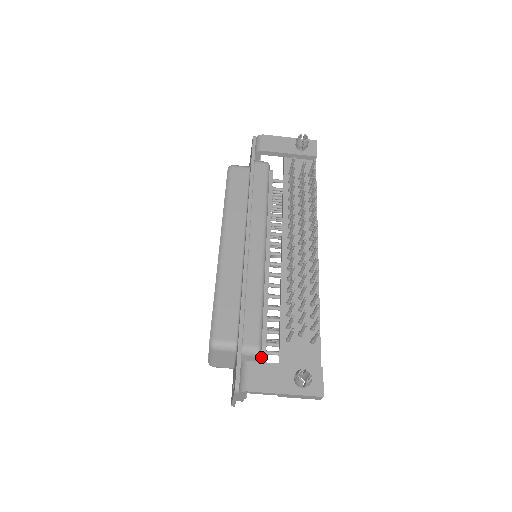
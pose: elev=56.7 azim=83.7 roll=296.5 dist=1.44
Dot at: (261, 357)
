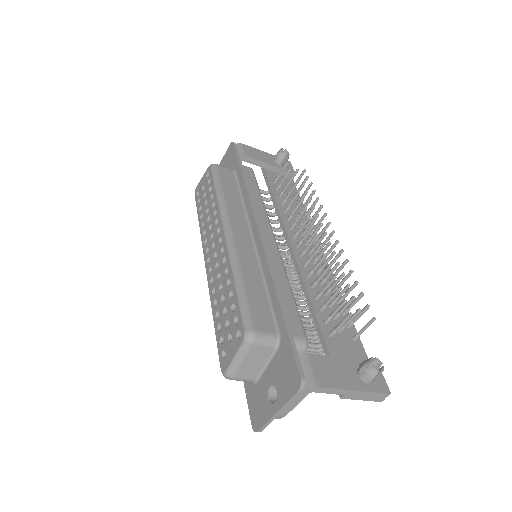
Dot at: occluded
